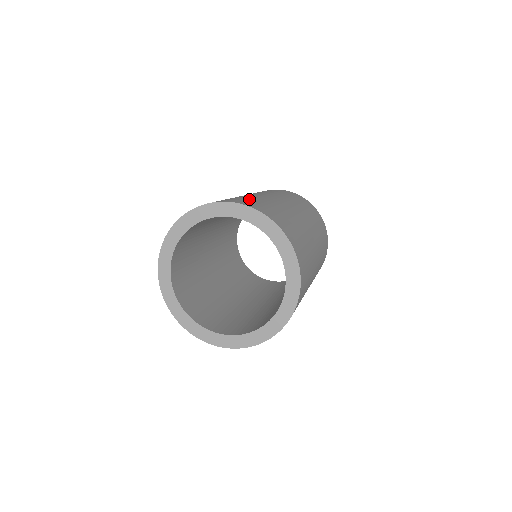
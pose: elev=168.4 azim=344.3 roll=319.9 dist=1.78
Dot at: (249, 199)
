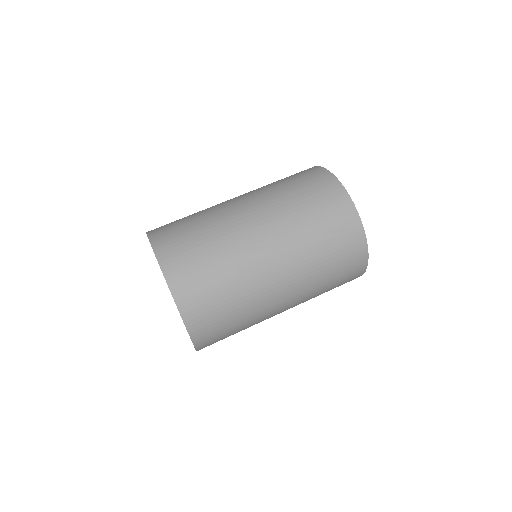
Dot at: (227, 318)
